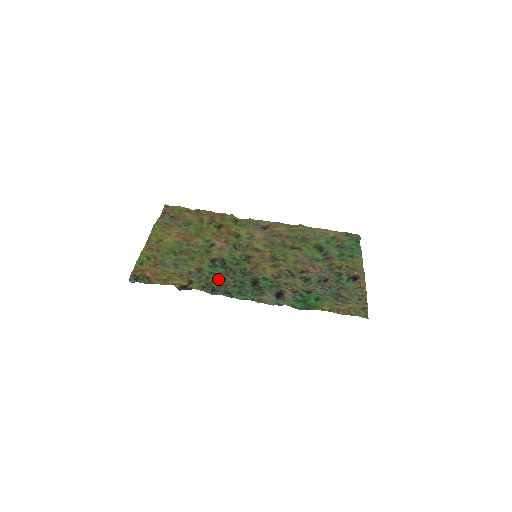
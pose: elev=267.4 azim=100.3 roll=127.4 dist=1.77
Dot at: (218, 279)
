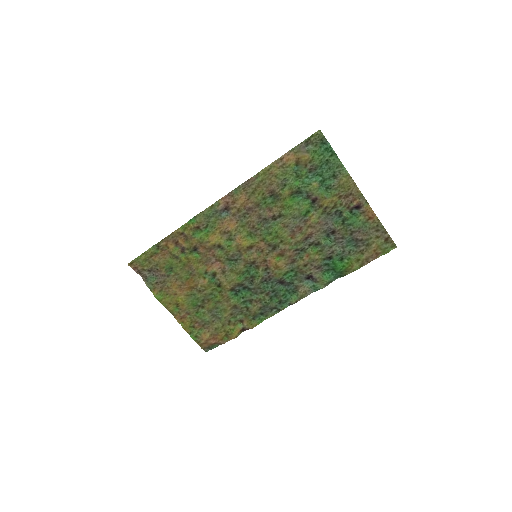
Dot at: (255, 304)
